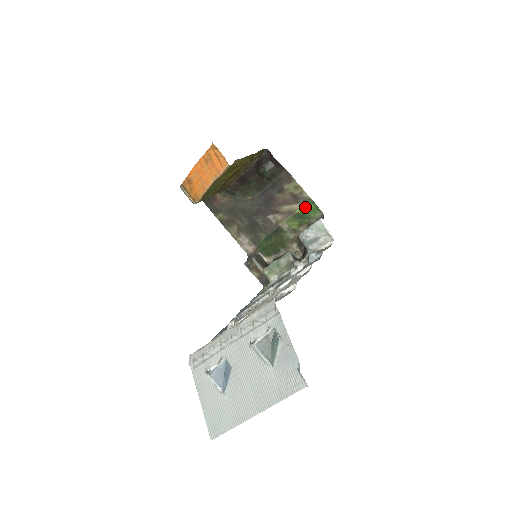
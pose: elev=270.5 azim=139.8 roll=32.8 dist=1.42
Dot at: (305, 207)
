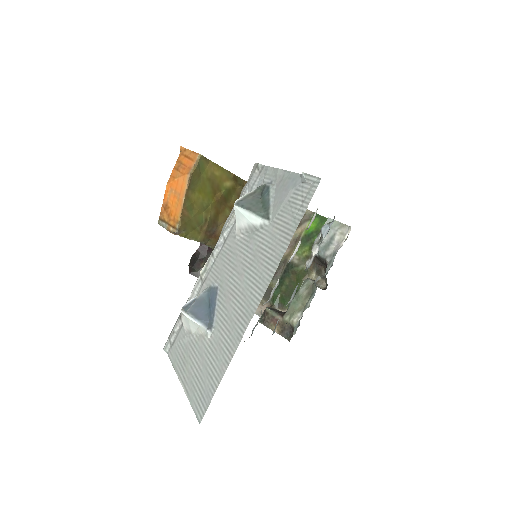
Dot at: occluded
